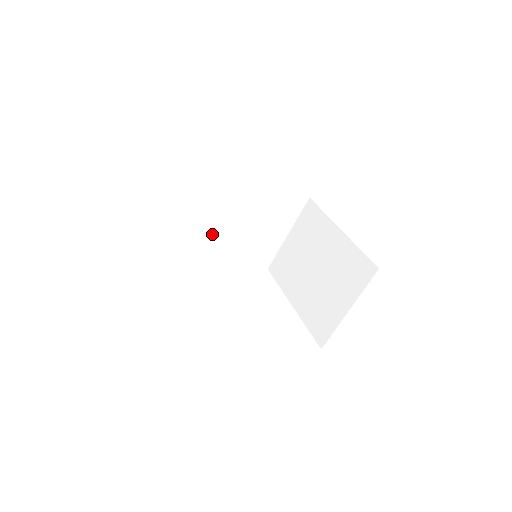
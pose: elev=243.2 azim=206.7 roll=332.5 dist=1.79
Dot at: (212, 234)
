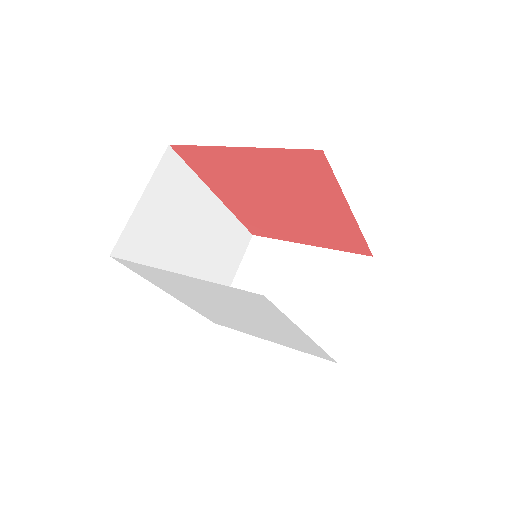
Dot at: (173, 259)
